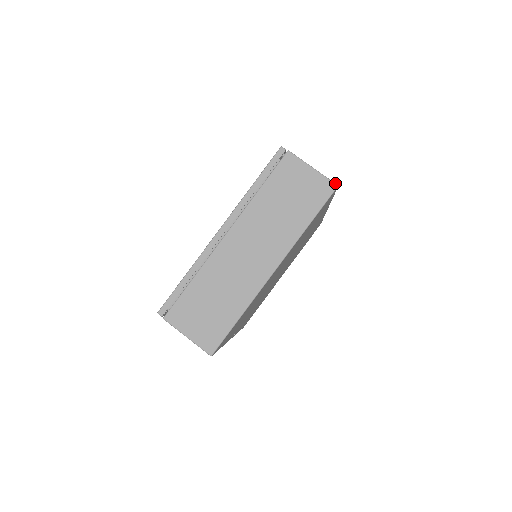
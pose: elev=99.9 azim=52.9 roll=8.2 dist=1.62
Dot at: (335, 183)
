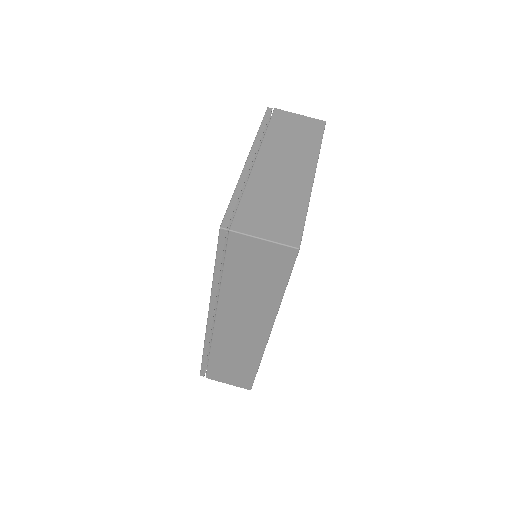
Dot at: (322, 120)
